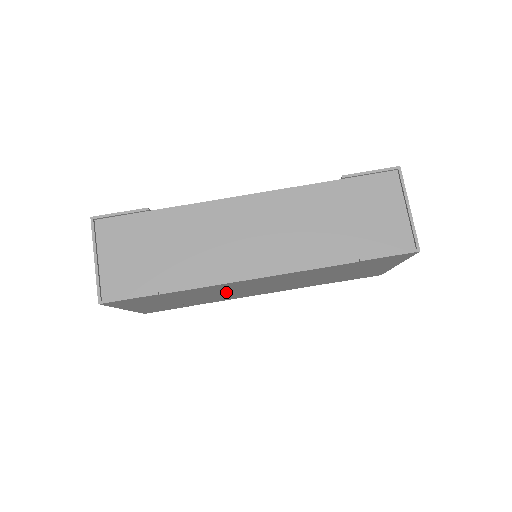
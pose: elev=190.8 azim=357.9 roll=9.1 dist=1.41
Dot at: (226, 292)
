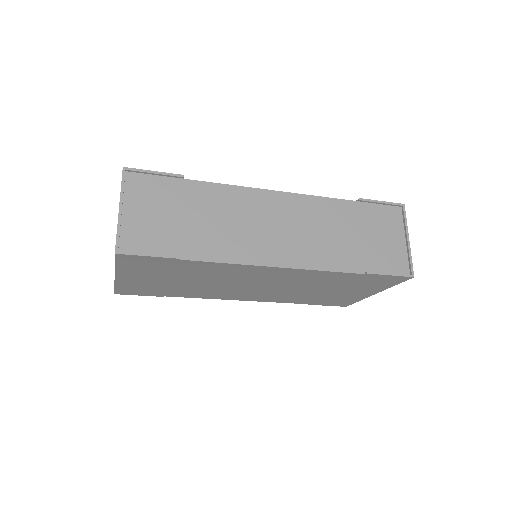
Dot at: (224, 282)
